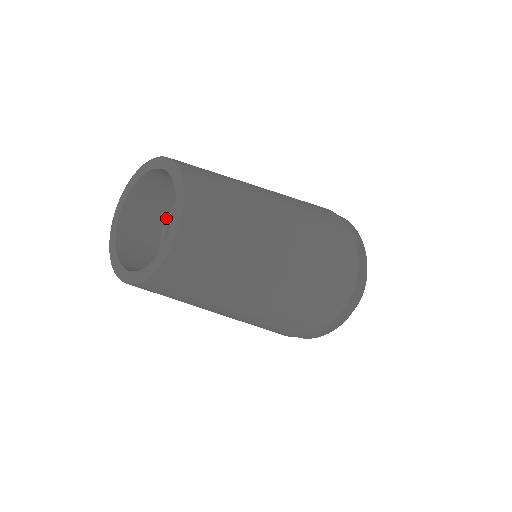
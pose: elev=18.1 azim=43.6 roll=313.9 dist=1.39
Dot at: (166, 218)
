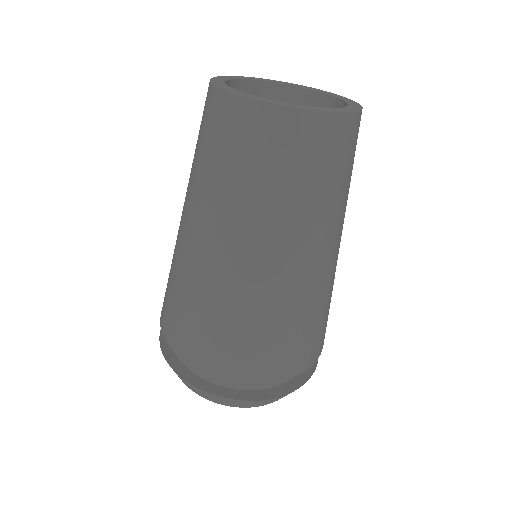
Dot at: occluded
